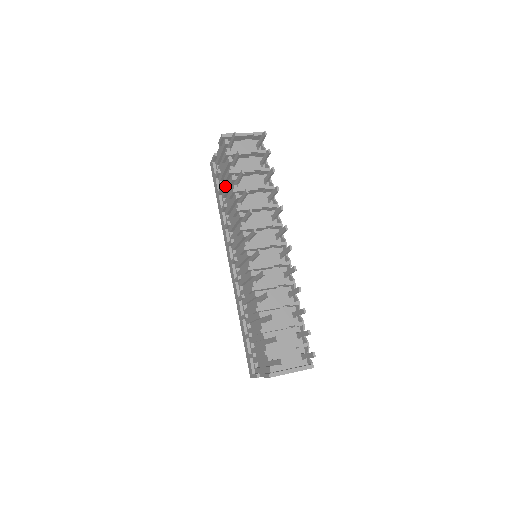
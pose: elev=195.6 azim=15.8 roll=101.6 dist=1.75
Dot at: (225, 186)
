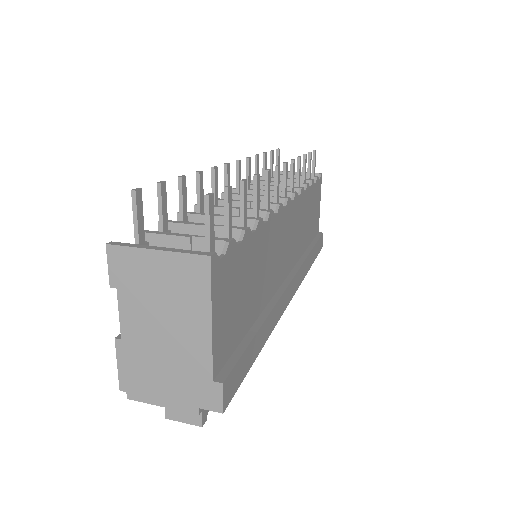
Dot at: occluded
